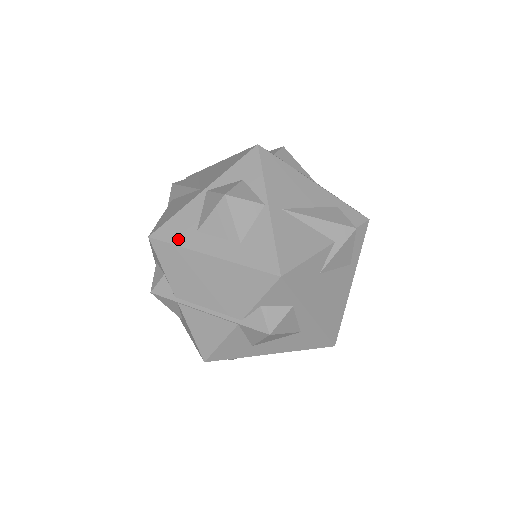
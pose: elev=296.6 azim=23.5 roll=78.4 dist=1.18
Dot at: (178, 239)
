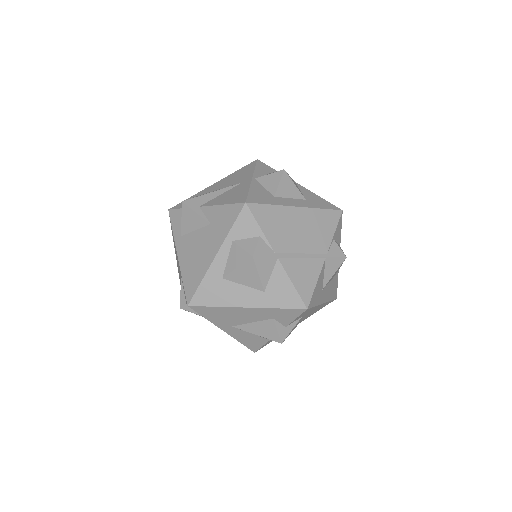
Dot at: (268, 201)
